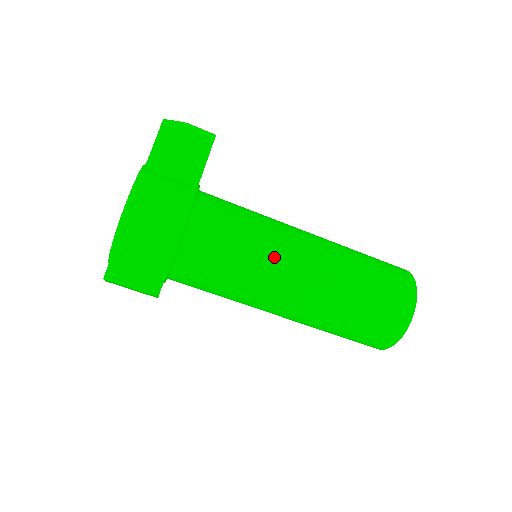
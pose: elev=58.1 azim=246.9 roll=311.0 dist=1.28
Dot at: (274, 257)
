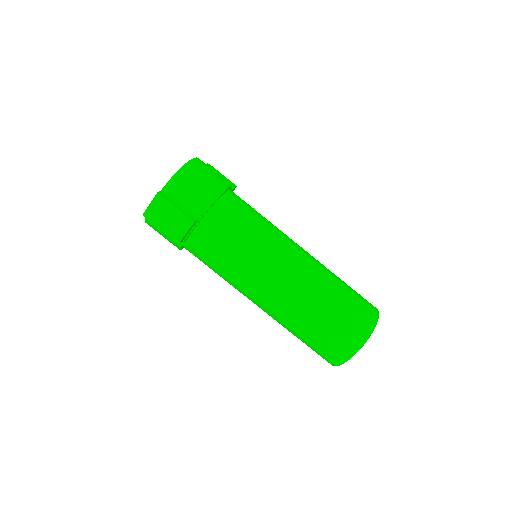
Dot at: (282, 234)
